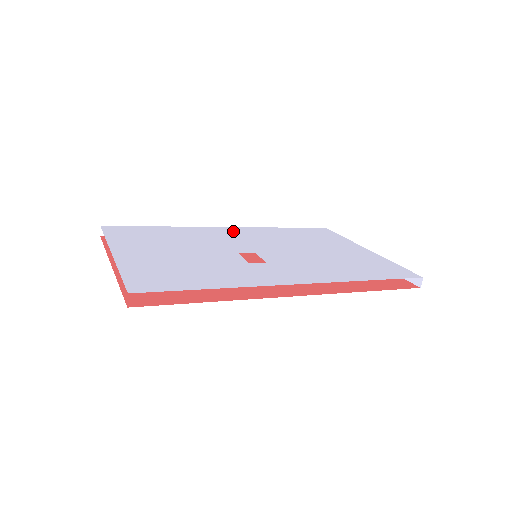
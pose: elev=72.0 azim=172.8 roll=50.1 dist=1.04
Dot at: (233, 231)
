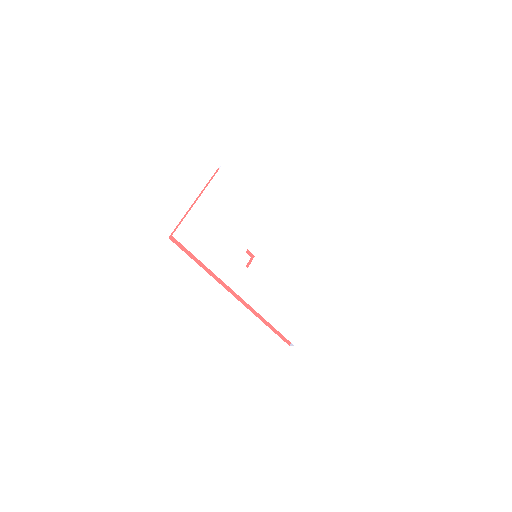
Dot at: (273, 228)
